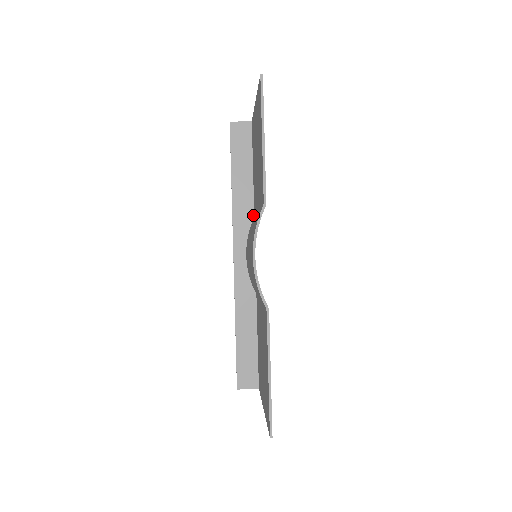
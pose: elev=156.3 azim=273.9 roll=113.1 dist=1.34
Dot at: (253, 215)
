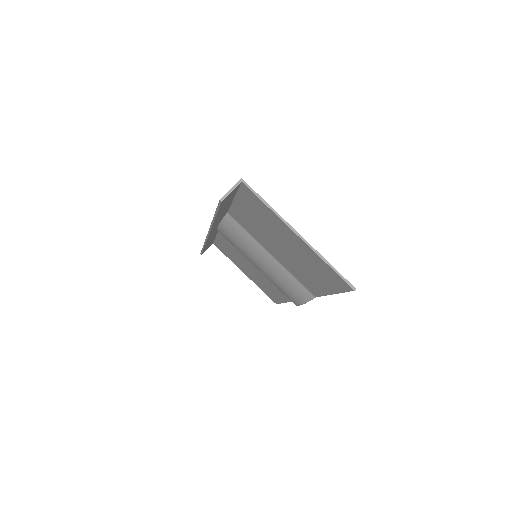
Dot at: (227, 213)
